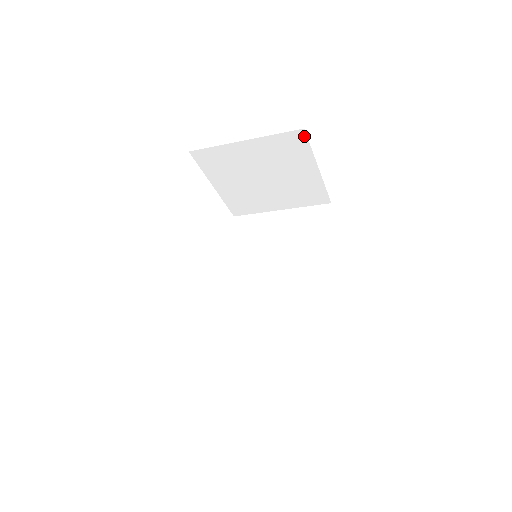
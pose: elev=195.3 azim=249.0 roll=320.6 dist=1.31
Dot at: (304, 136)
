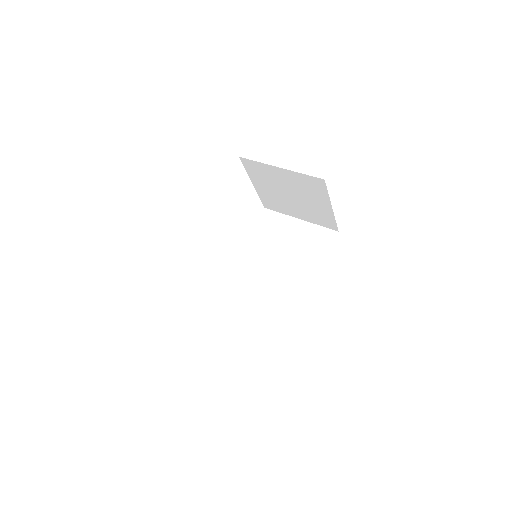
Dot at: (324, 184)
